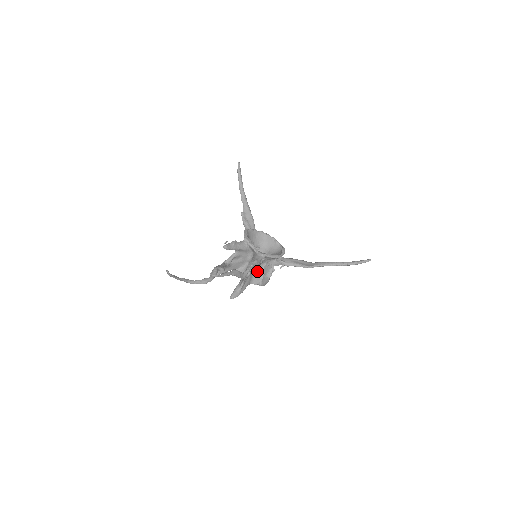
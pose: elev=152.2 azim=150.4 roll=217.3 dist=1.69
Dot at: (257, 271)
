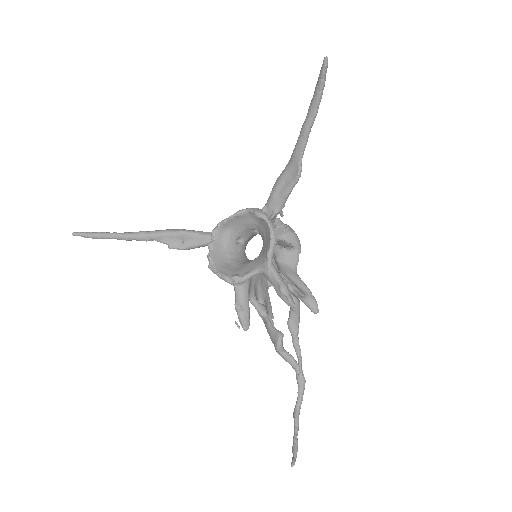
Dot at: (279, 256)
